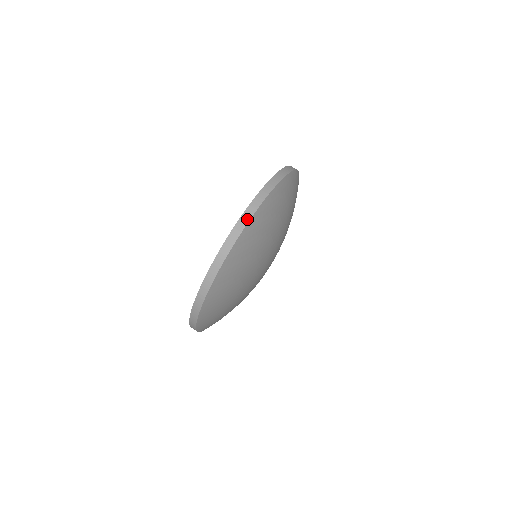
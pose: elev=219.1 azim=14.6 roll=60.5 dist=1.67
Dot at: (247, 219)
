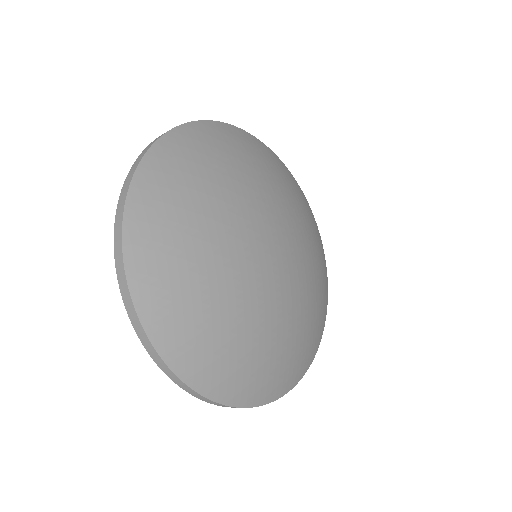
Dot at: (153, 351)
